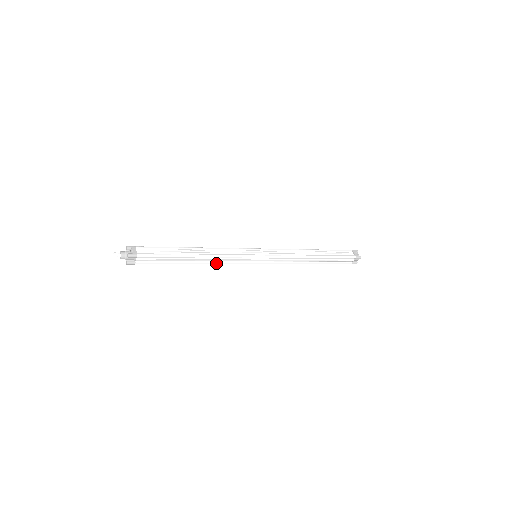
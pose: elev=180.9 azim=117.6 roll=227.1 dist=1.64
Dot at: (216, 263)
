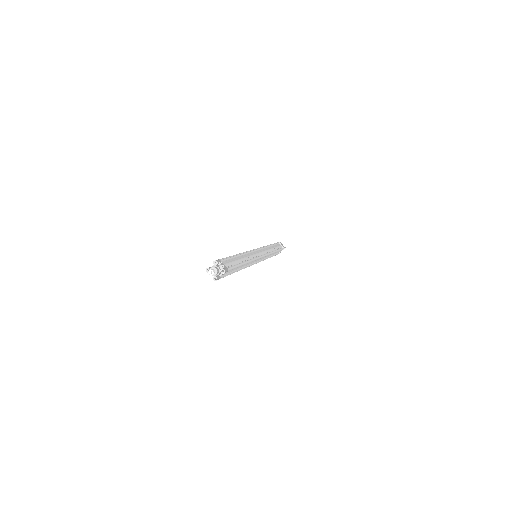
Dot at: (245, 267)
